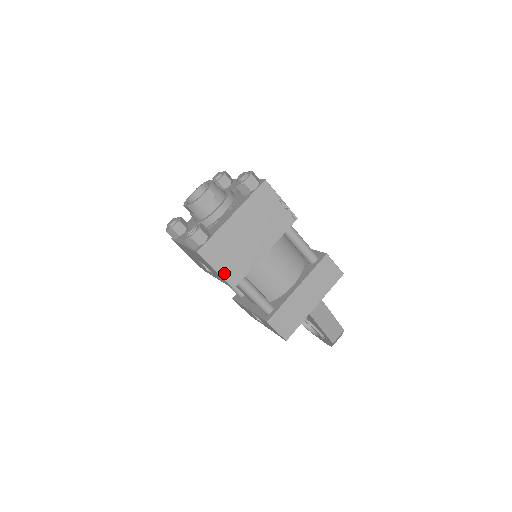
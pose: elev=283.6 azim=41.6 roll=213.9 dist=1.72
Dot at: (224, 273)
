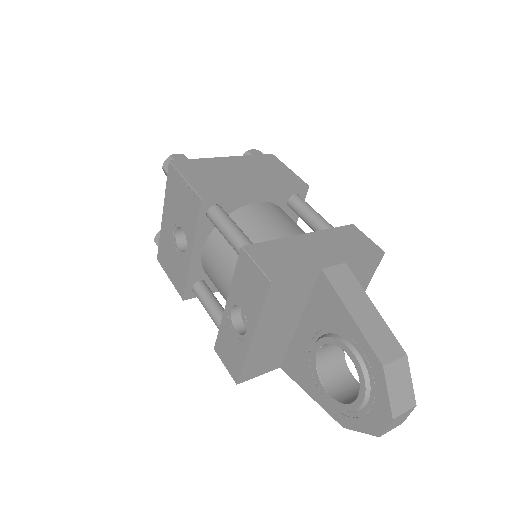
Dot at: (195, 184)
